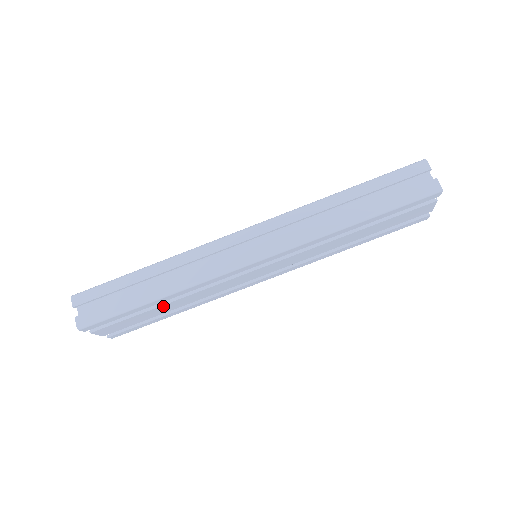
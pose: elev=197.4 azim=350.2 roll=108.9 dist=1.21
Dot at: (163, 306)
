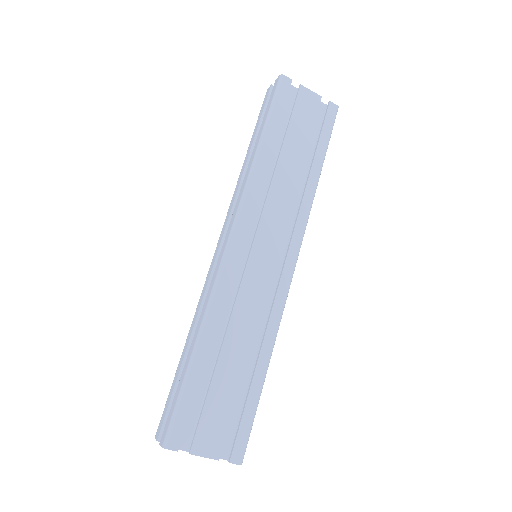
Dot at: (221, 361)
